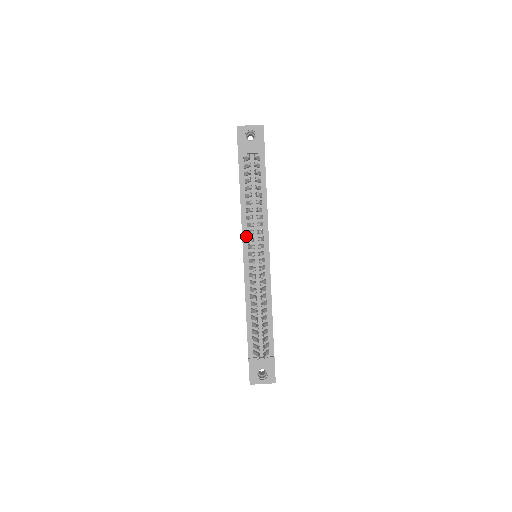
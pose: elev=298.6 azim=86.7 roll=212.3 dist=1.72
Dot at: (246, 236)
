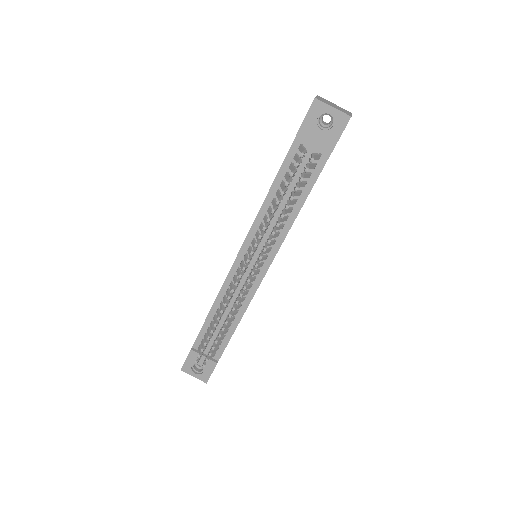
Dot at: (252, 236)
